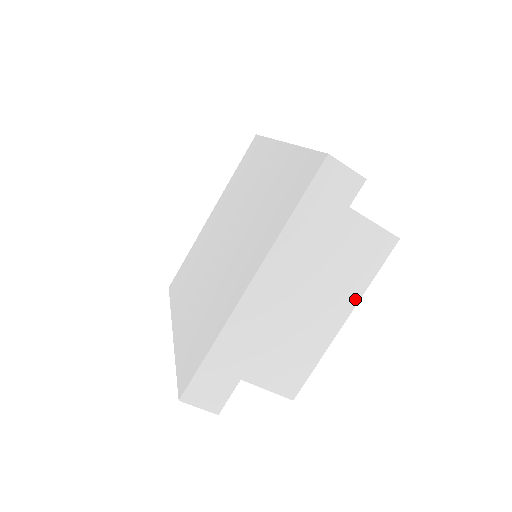
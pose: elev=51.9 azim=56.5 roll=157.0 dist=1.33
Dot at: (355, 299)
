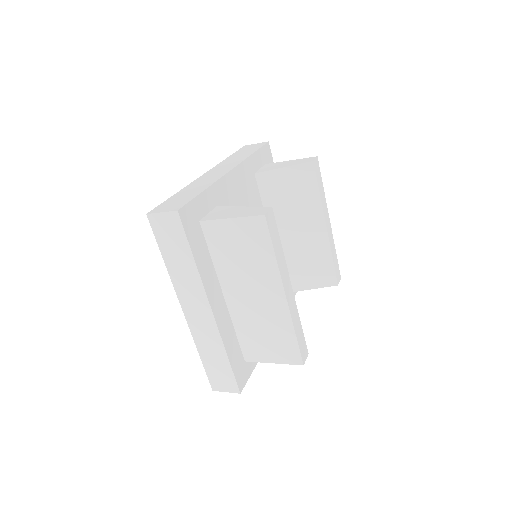
Dot at: (277, 276)
